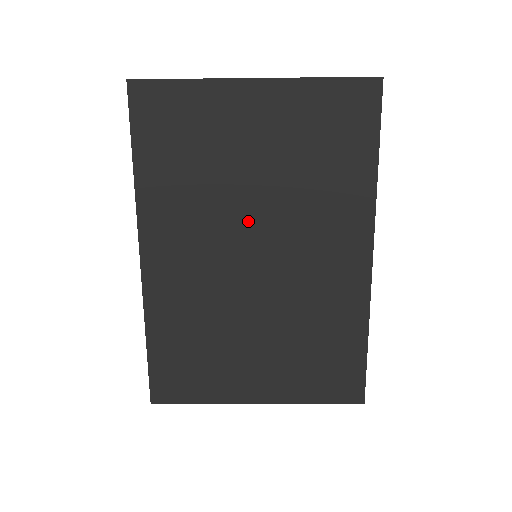
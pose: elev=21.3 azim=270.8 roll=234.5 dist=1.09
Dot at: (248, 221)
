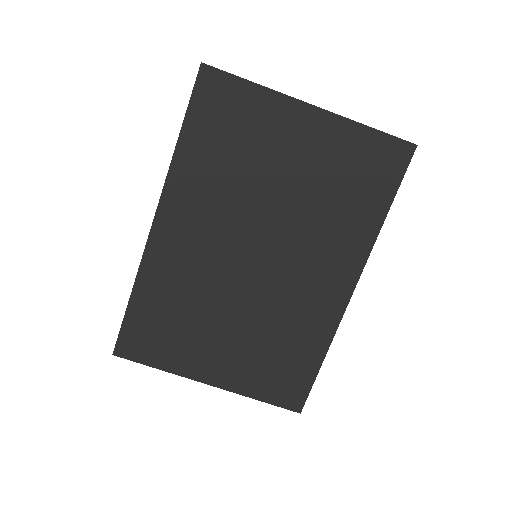
Dot at: (261, 224)
